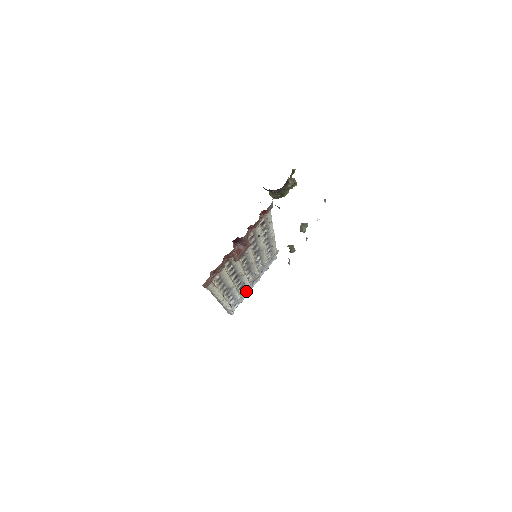
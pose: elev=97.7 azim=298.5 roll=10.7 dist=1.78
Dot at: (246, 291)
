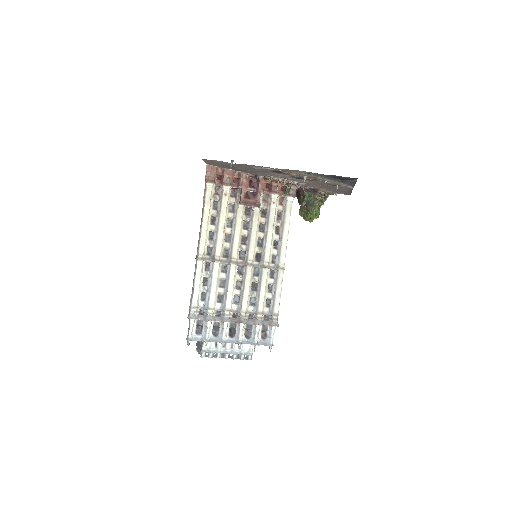
Dot at: (220, 335)
